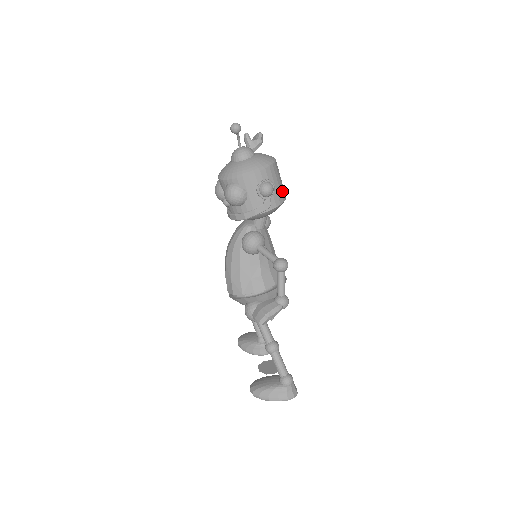
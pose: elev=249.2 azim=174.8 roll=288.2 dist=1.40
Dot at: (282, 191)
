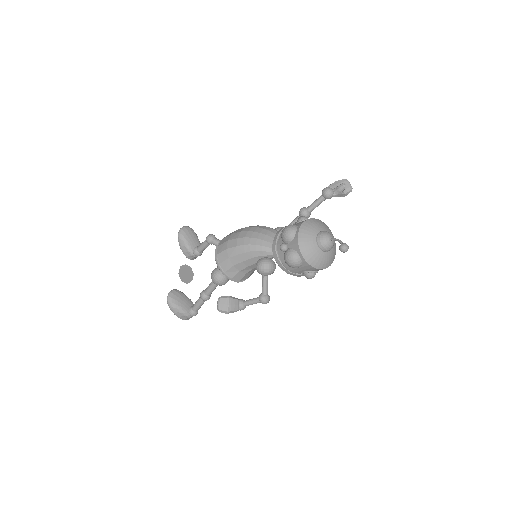
Dot at: occluded
